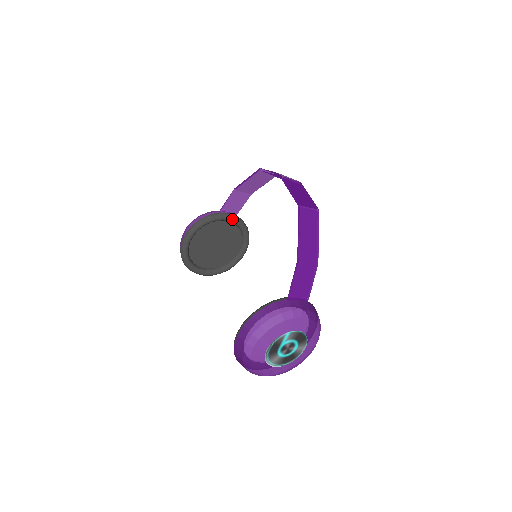
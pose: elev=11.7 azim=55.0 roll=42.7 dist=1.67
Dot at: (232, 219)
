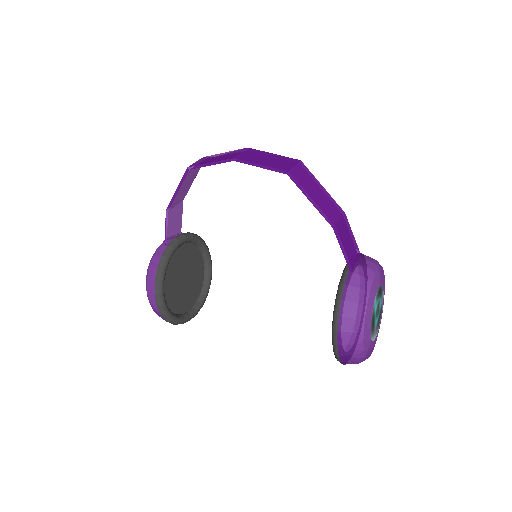
Dot at: (182, 241)
